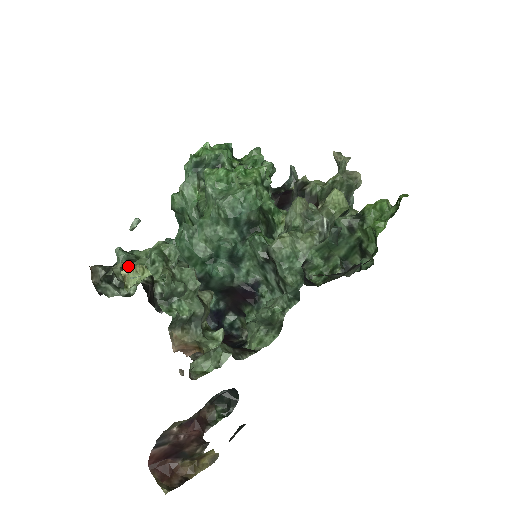
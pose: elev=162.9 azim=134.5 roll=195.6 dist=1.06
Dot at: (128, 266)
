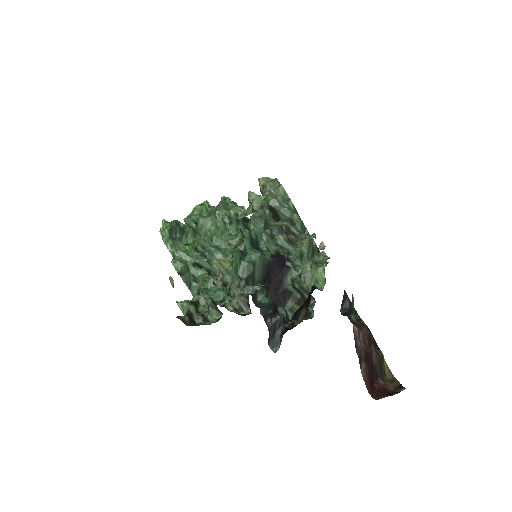
Dot at: (195, 310)
